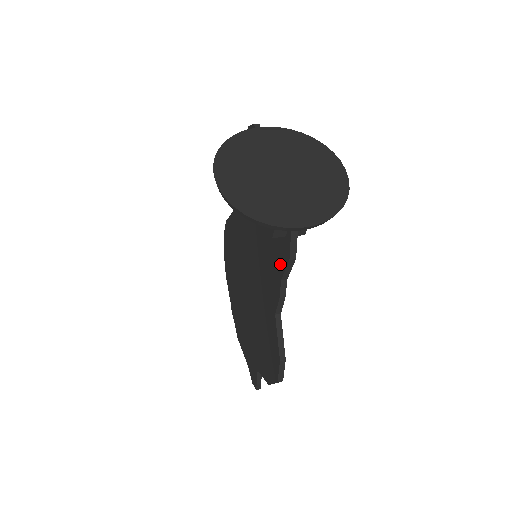
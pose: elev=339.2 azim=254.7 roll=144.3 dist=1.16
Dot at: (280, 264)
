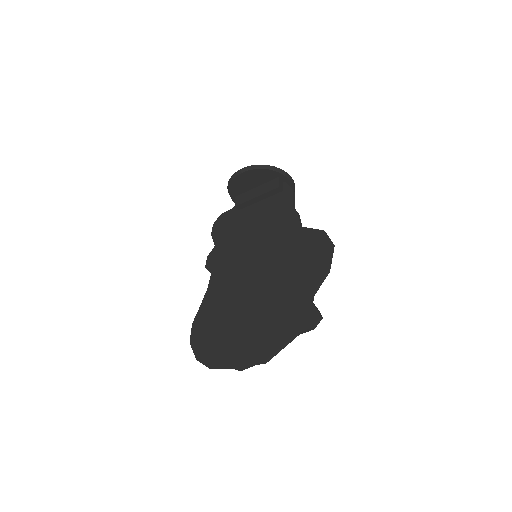
Dot at: (287, 204)
